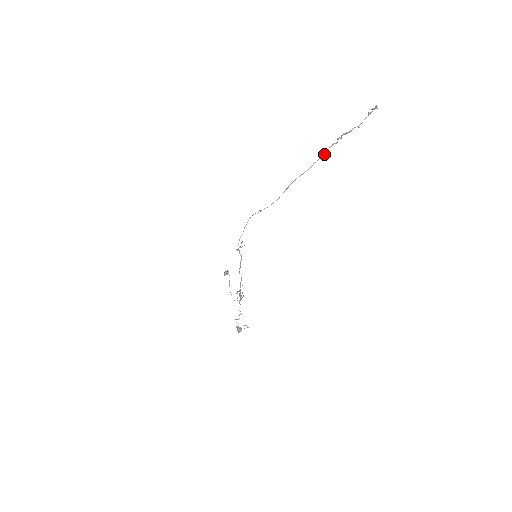
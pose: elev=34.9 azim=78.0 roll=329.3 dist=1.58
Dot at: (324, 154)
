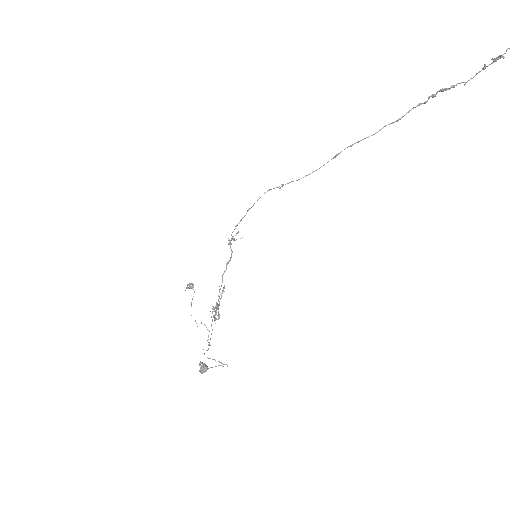
Dot at: (402, 117)
